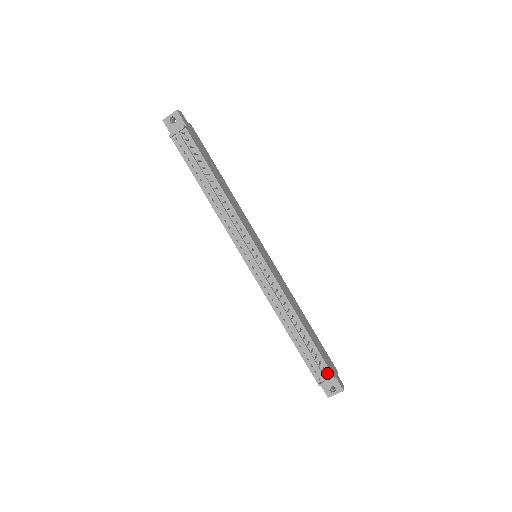
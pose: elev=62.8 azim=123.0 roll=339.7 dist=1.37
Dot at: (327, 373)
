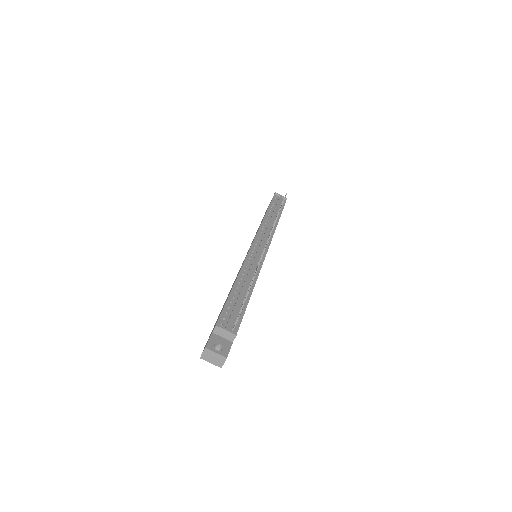
Dot at: (232, 330)
